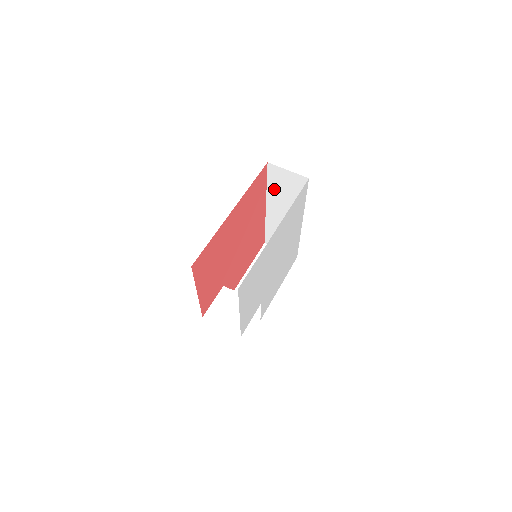
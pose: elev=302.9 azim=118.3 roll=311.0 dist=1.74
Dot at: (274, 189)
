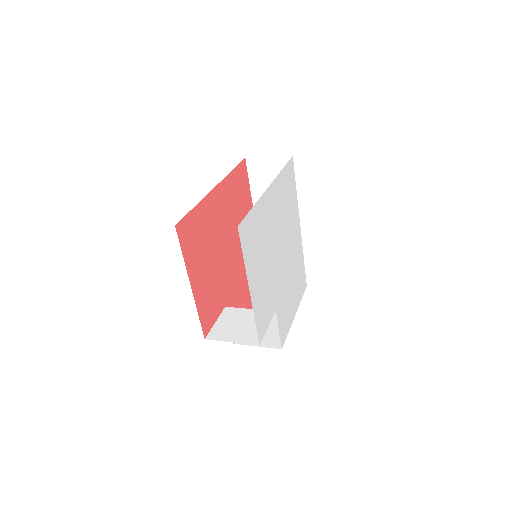
Dot at: (259, 193)
